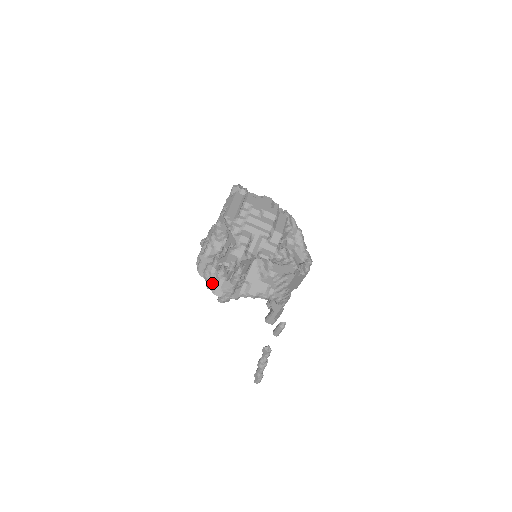
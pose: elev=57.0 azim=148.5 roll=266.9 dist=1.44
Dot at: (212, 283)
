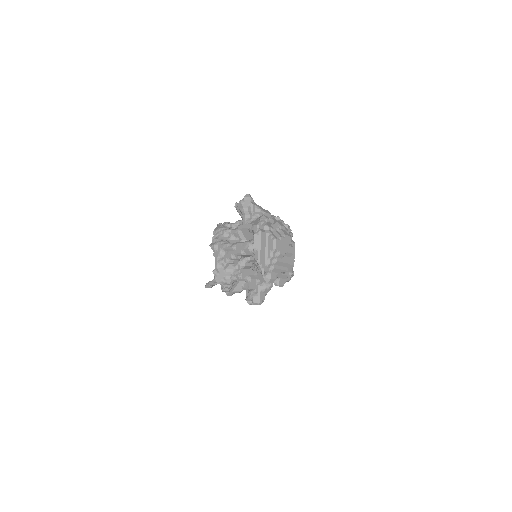
Dot at: (228, 290)
